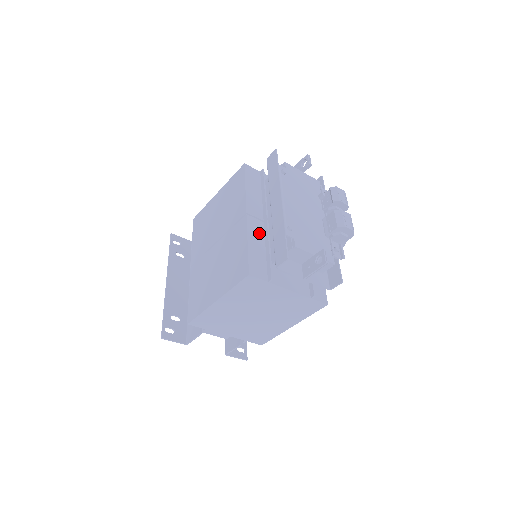
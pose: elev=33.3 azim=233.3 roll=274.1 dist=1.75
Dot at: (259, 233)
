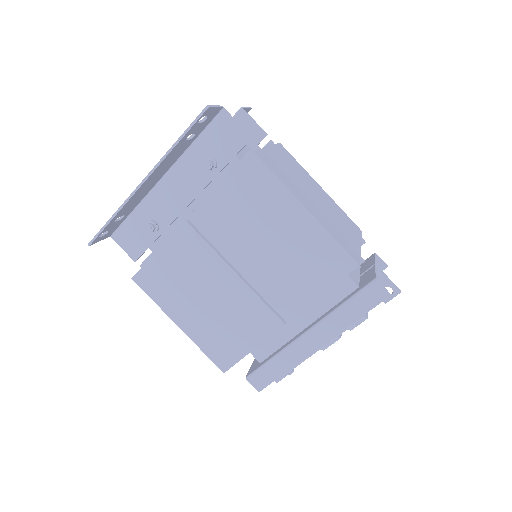
Dot at: occluded
